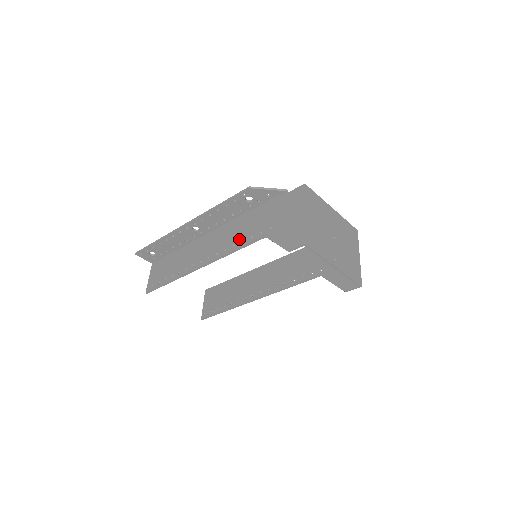
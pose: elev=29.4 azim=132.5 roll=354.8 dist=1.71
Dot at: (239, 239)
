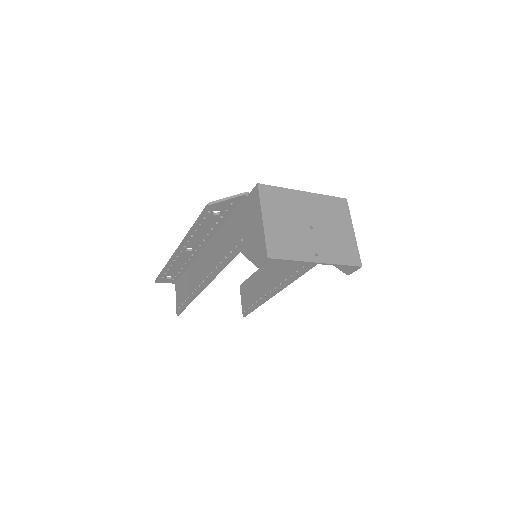
Dot at: (223, 255)
